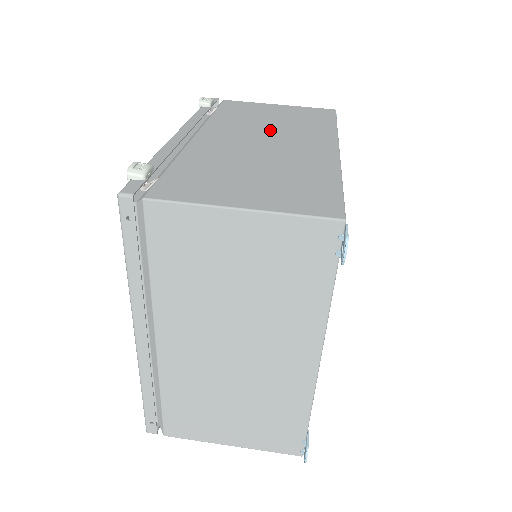
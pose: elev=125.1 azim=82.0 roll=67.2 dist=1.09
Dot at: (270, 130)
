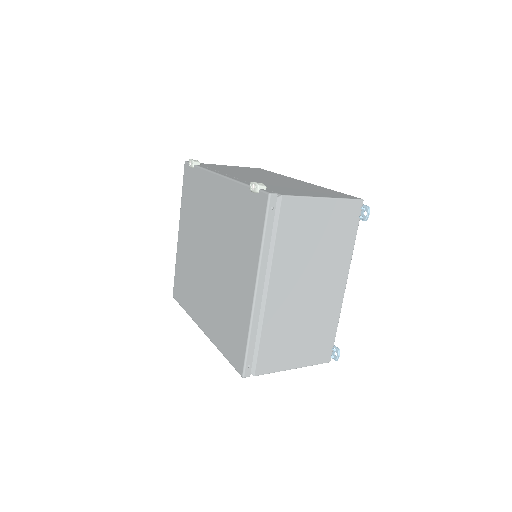
Dot at: (258, 175)
